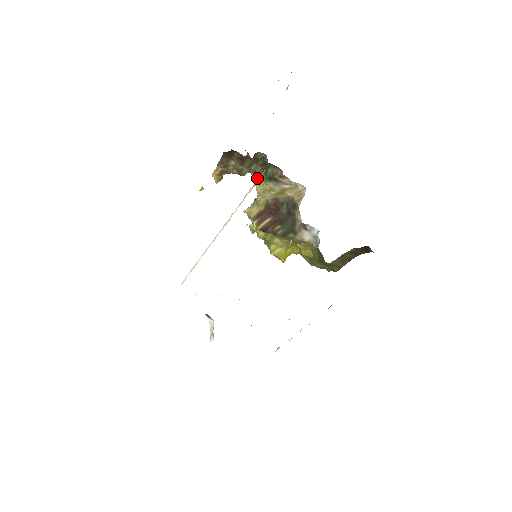
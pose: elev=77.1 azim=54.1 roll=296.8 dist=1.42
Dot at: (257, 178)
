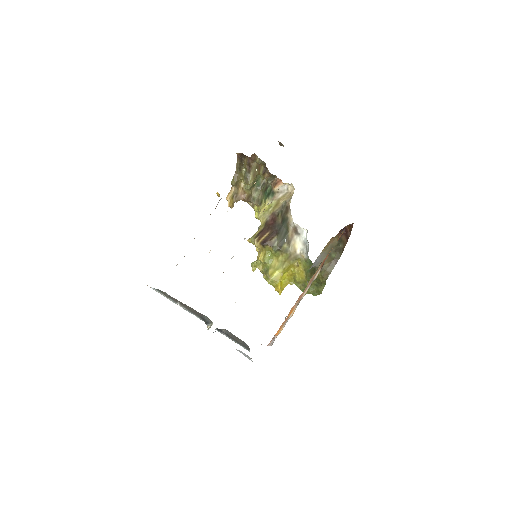
Dot at: (259, 209)
